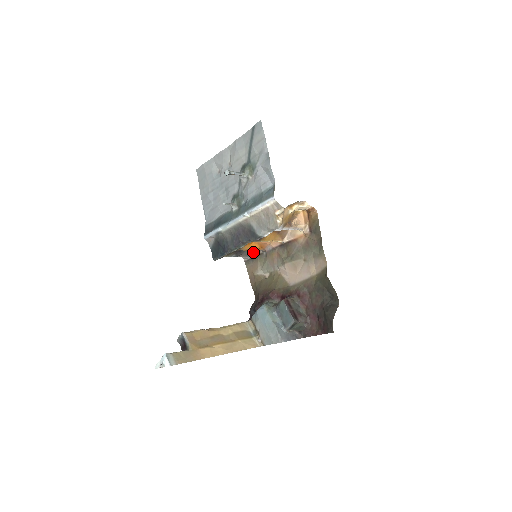
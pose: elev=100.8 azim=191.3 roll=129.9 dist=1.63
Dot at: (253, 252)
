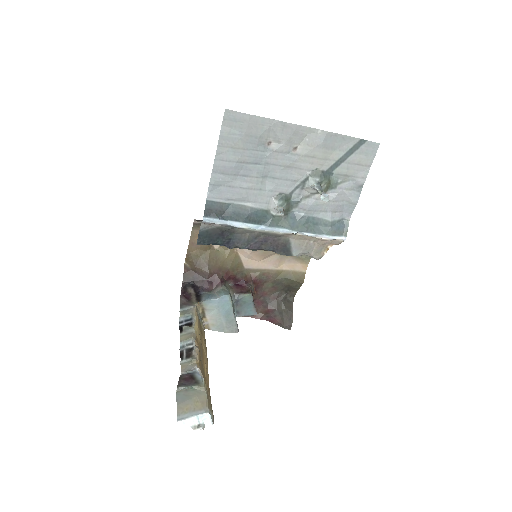
Dot at: occluded
